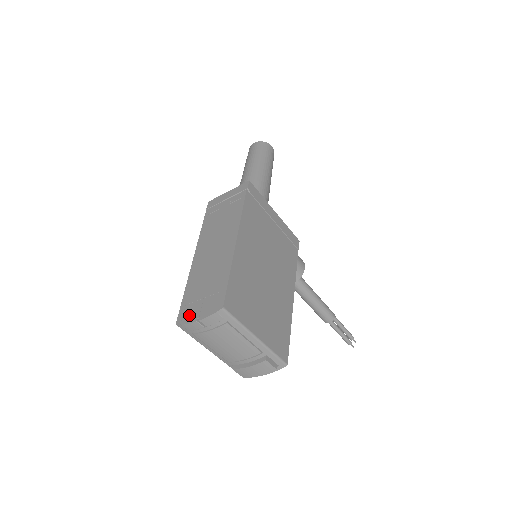
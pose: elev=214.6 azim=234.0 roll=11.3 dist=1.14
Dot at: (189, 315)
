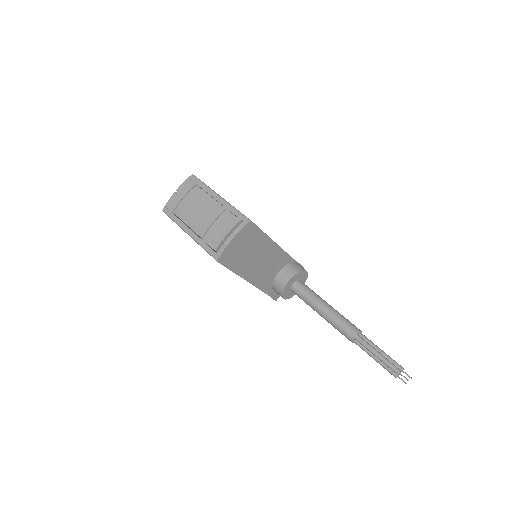
Dot at: occluded
